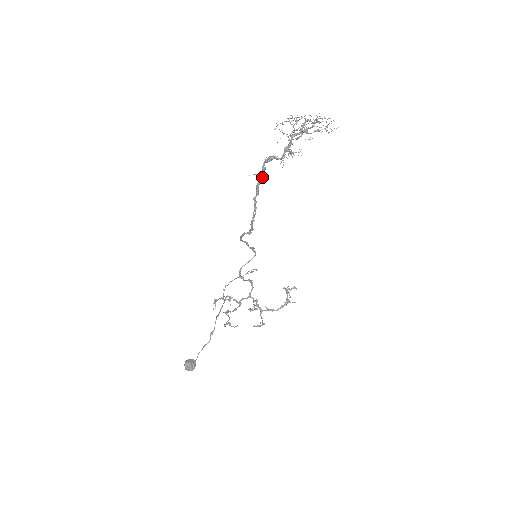
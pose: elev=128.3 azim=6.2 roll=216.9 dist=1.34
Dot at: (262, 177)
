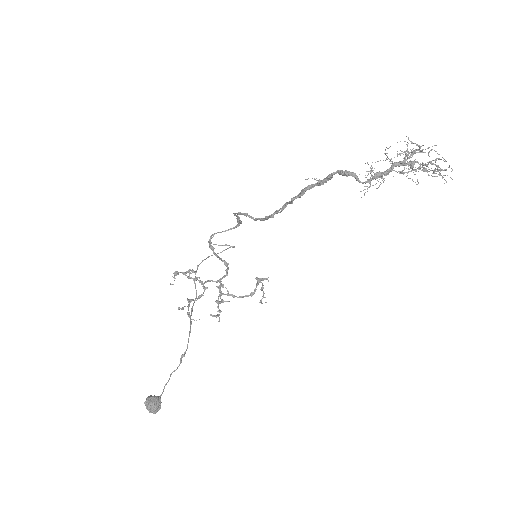
Dot at: (320, 184)
